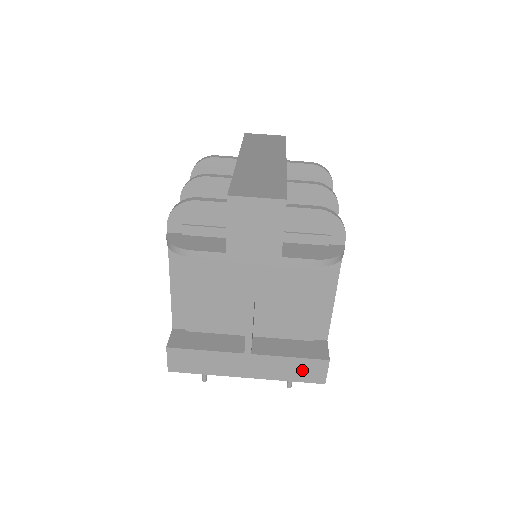
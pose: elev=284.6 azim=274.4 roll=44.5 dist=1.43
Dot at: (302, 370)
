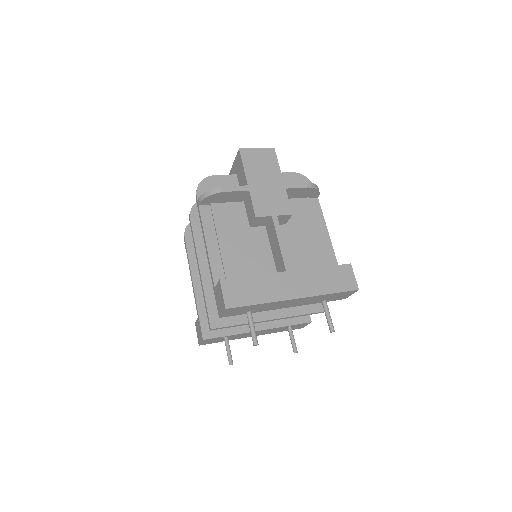
Dot at: (336, 279)
